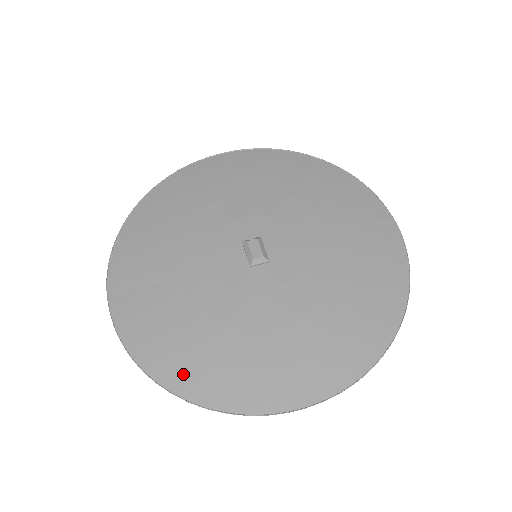
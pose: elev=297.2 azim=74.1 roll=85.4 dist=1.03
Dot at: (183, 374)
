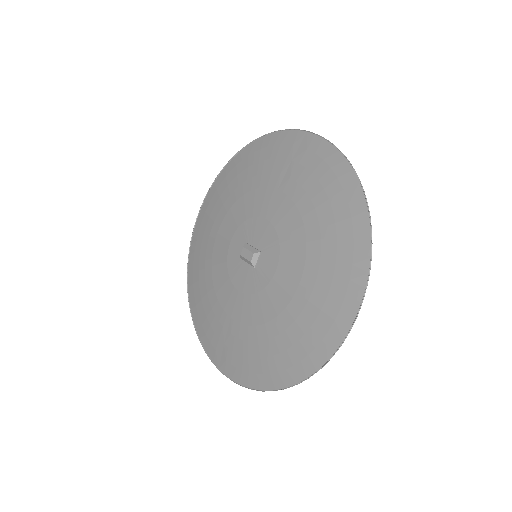
Dot at: (280, 371)
